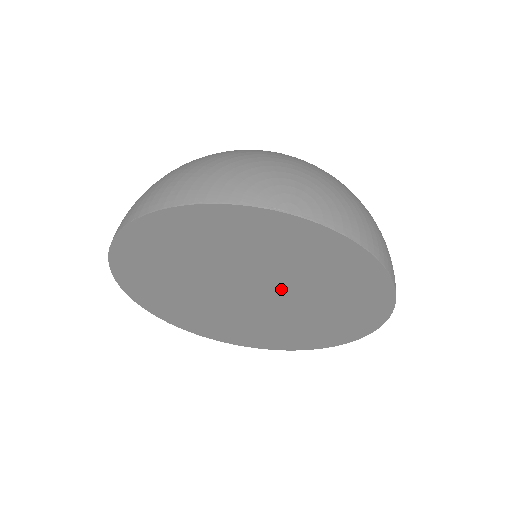
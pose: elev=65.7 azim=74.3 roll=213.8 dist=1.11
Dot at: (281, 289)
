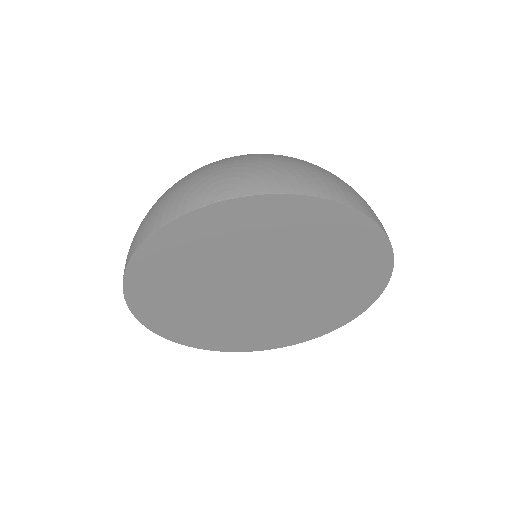
Dot at: (280, 271)
